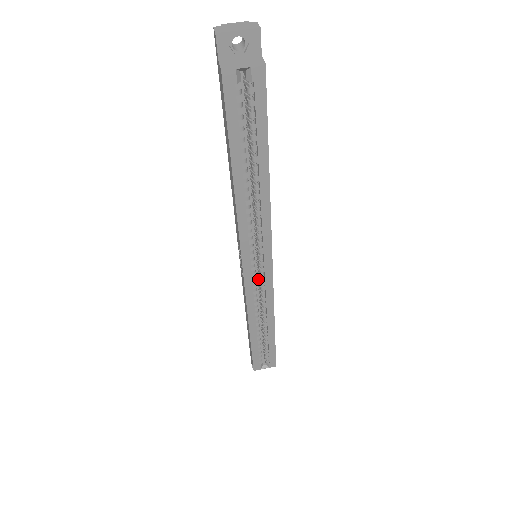
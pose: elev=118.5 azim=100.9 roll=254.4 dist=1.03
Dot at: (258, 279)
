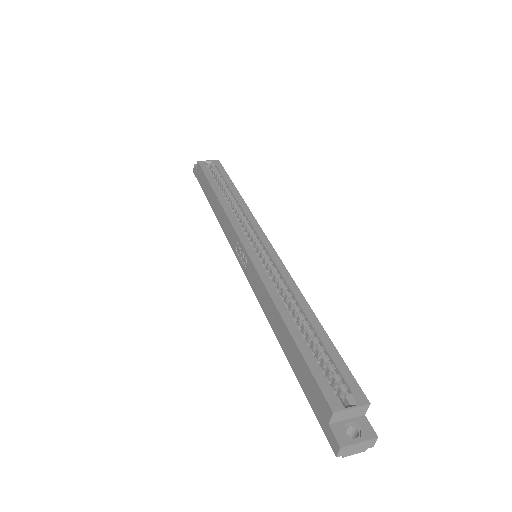
Dot at: occluded
